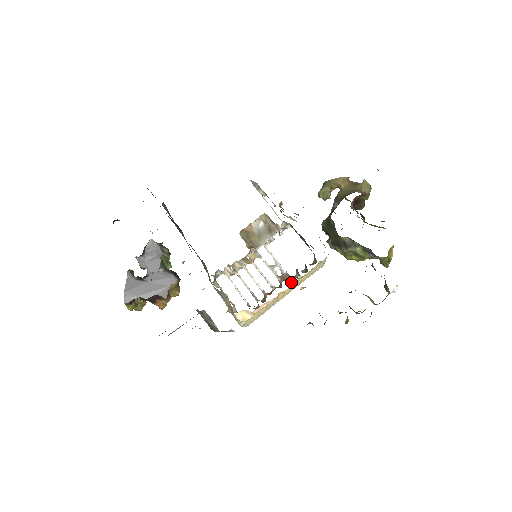
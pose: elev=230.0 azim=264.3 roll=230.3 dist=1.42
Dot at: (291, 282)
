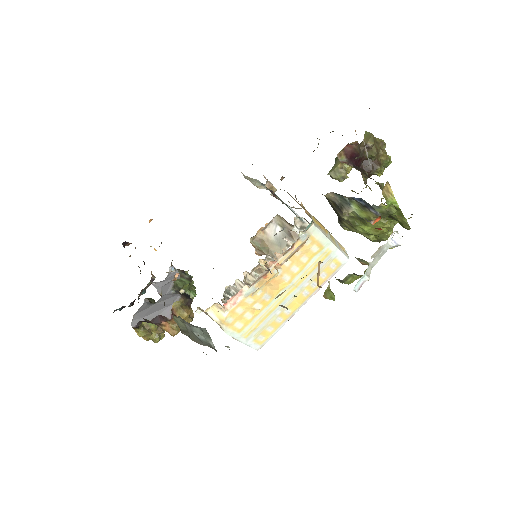
Dot at: (267, 263)
